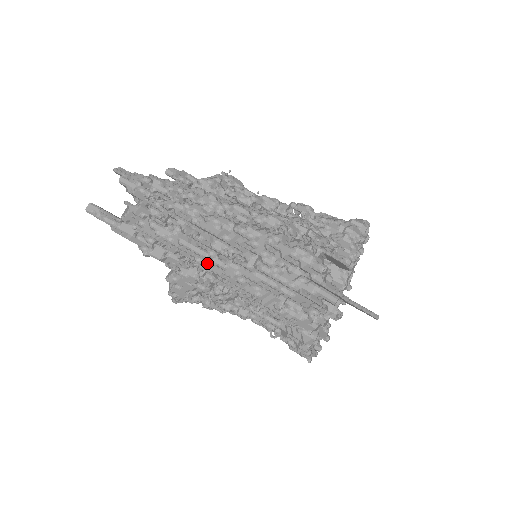
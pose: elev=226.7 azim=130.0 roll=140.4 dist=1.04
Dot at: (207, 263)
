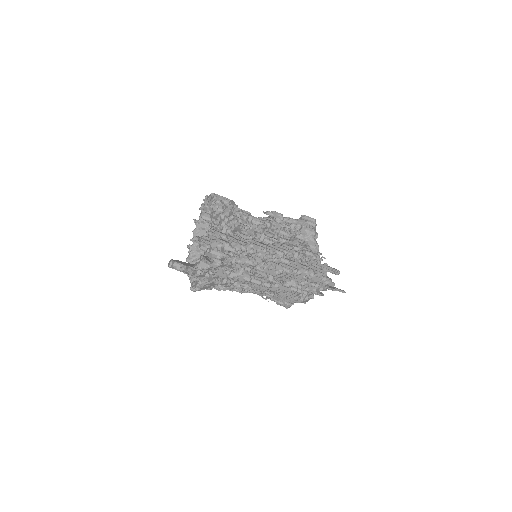
Dot at: (257, 285)
